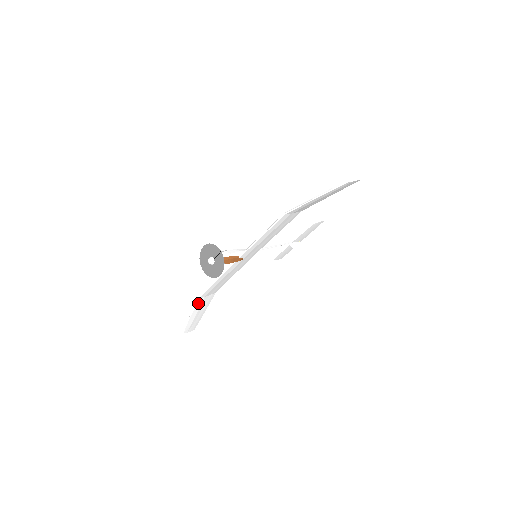
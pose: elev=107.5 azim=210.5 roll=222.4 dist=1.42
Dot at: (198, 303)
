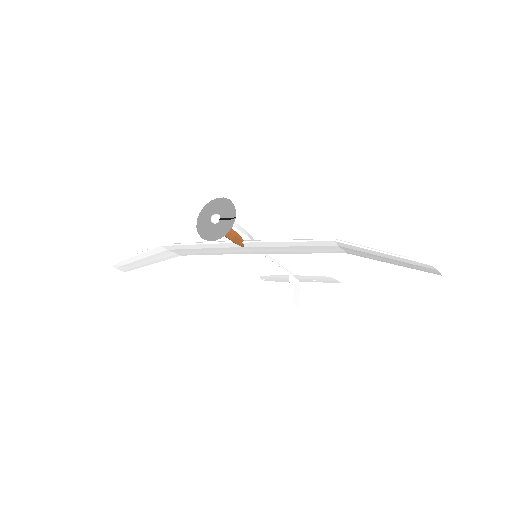
Dot at: (155, 249)
